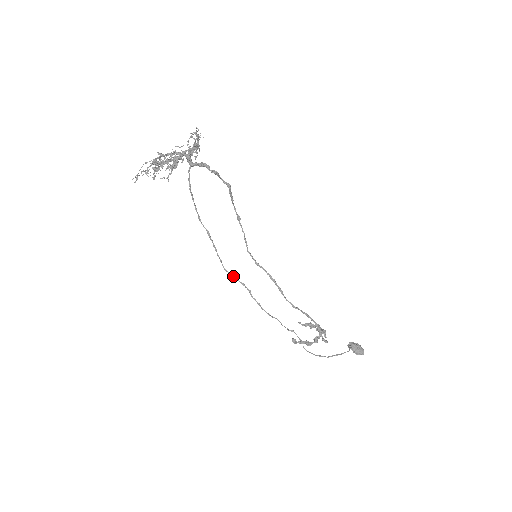
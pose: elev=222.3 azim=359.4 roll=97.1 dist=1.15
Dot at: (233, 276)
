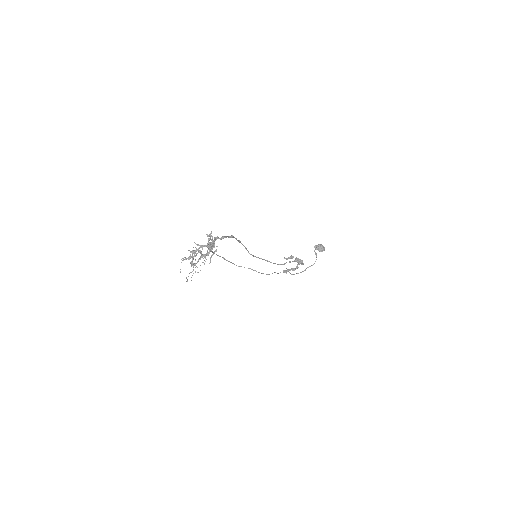
Dot at: (244, 267)
